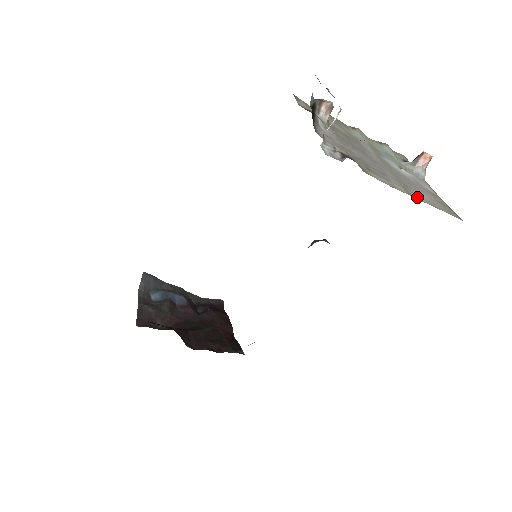
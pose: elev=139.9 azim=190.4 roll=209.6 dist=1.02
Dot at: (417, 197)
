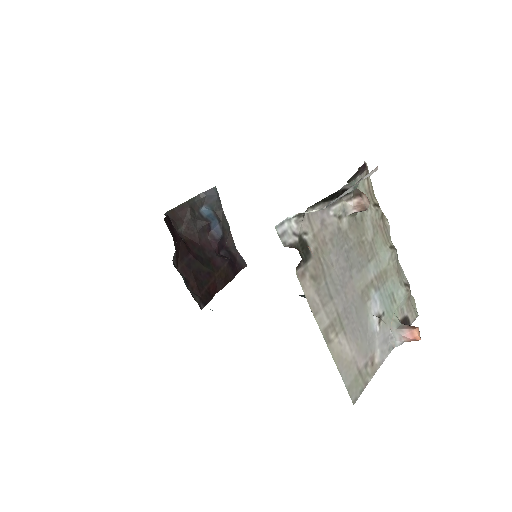
Dot at: (331, 342)
